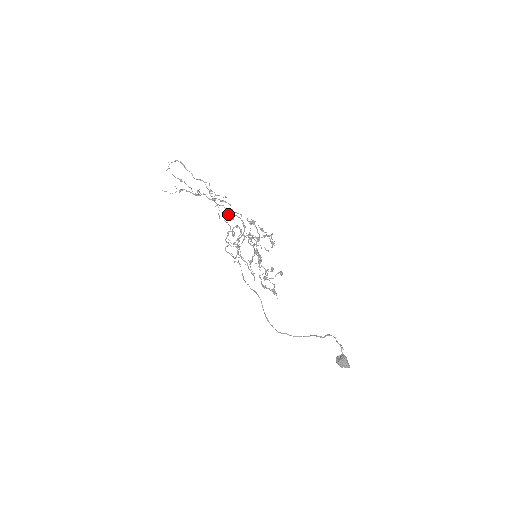
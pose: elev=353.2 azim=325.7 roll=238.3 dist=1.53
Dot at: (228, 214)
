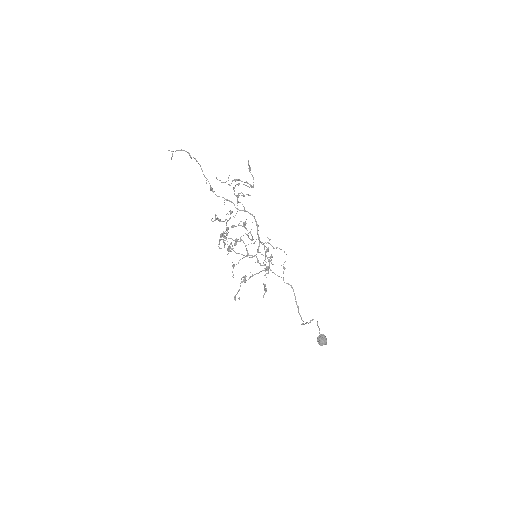
Dot at: occluded
